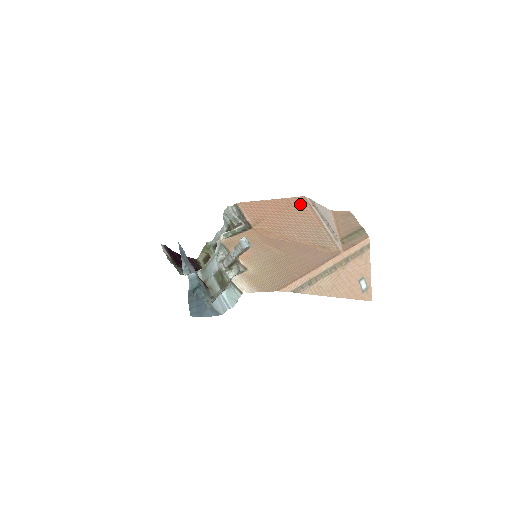
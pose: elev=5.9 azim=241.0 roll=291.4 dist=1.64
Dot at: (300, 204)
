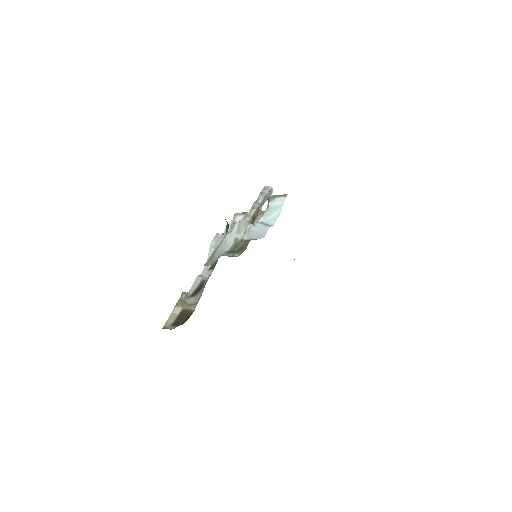
Dot at: occluded
